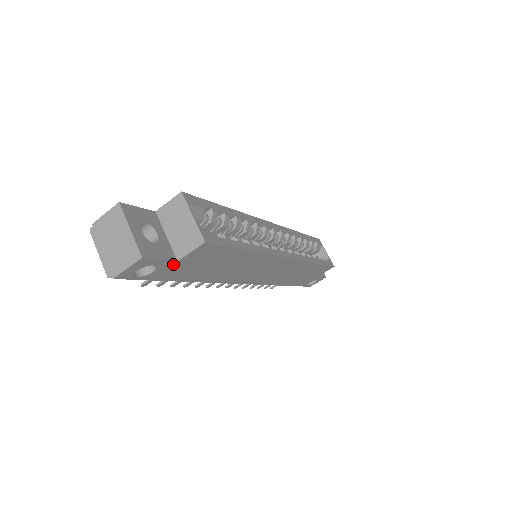
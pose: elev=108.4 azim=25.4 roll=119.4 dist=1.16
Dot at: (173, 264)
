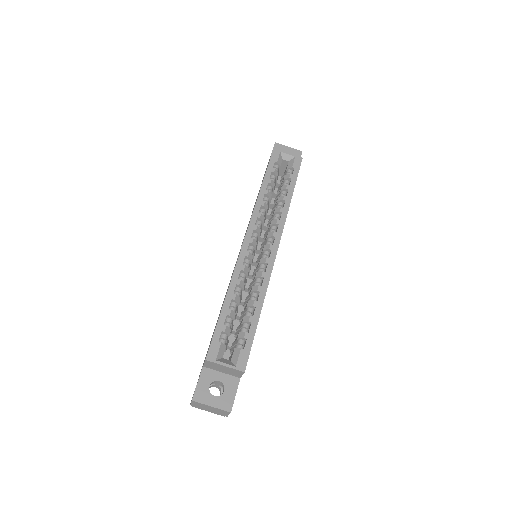
Dot at: (239, 379)
